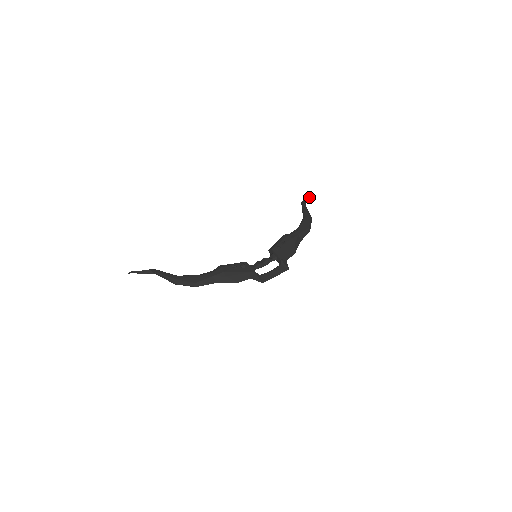
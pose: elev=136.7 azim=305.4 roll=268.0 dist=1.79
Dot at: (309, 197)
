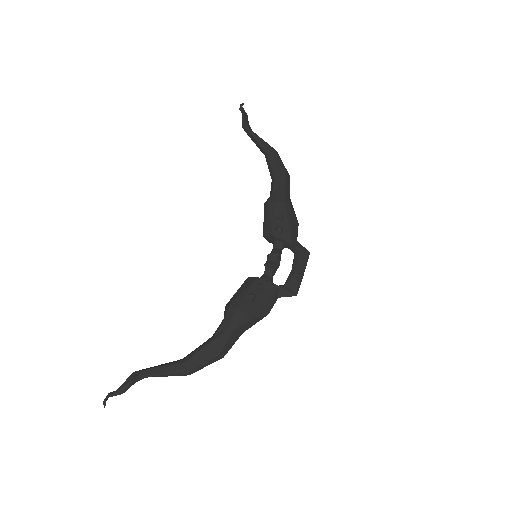
Dot at: (246, 113)
